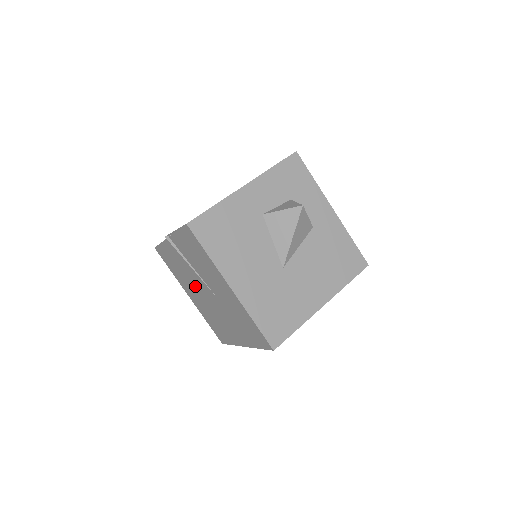
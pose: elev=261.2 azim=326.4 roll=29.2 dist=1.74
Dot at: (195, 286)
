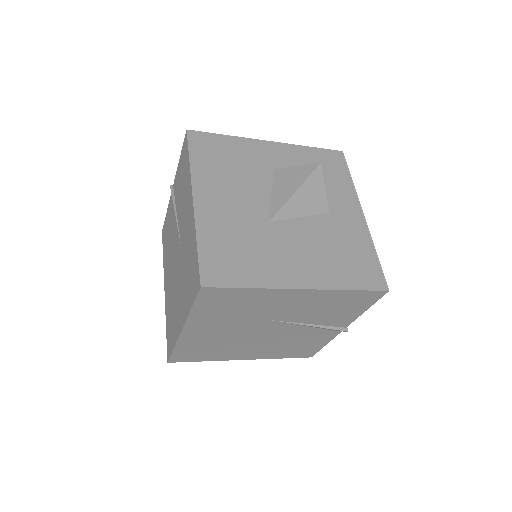
Dot at: (172, 255)
